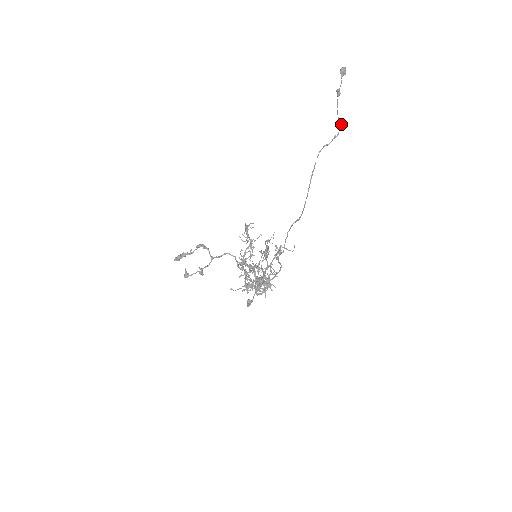
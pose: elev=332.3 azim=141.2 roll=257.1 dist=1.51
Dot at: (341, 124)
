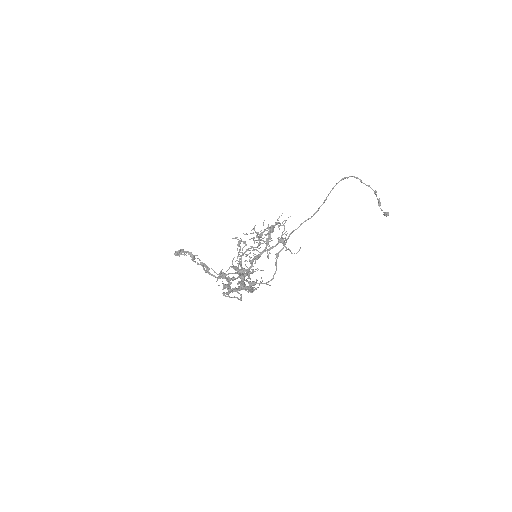
Dot at: (376, 191)
